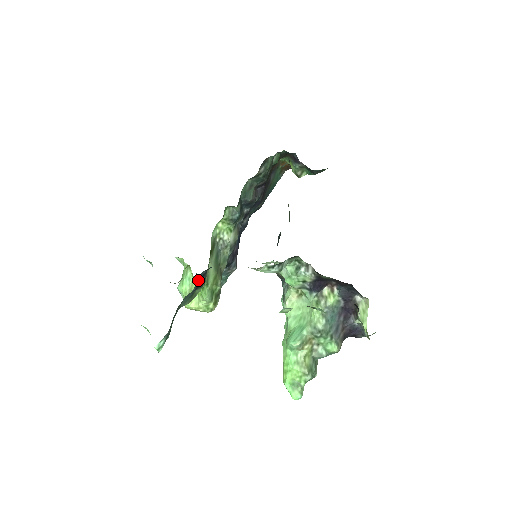
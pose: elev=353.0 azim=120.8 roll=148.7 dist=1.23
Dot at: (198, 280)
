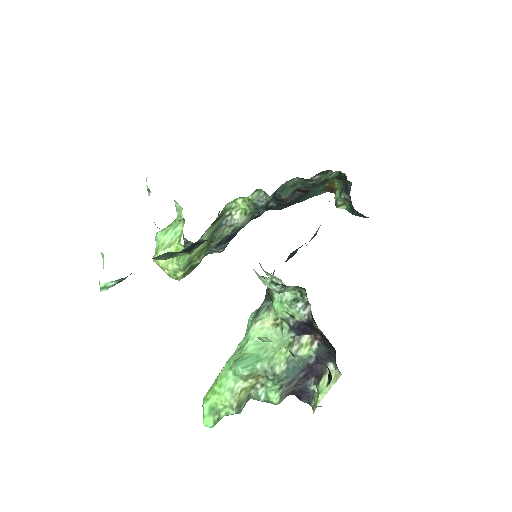
Dot at: (191, 245)
